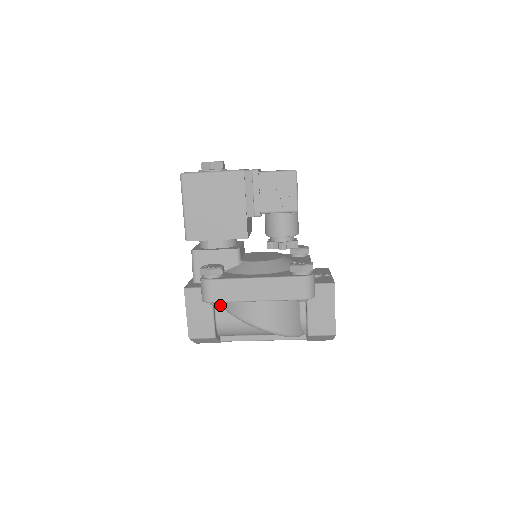
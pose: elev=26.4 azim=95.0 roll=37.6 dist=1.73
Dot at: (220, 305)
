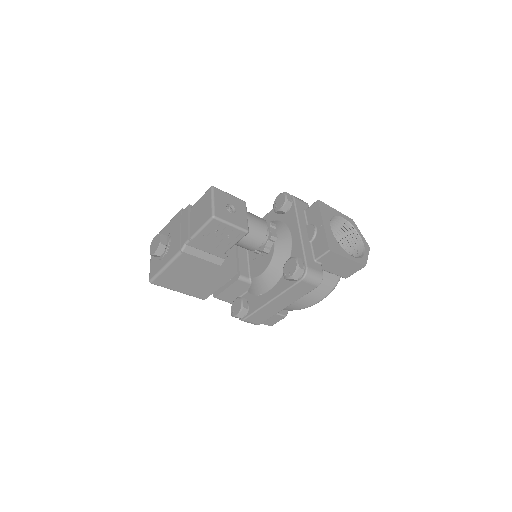
Dot at: occluded
